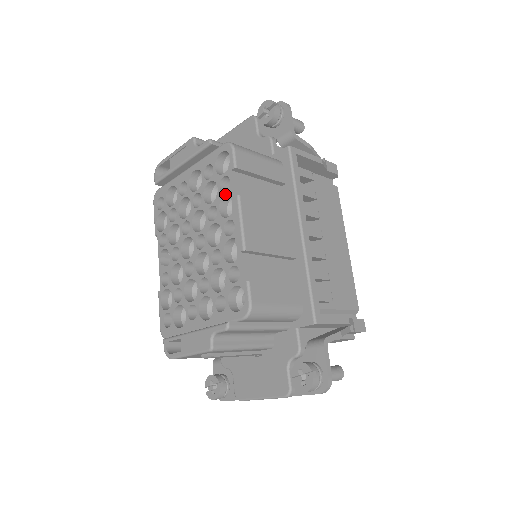
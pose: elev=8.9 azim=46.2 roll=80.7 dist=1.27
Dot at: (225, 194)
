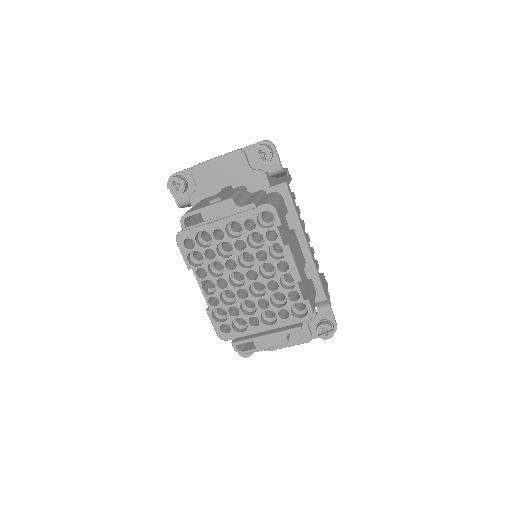
Dot at: occluded
